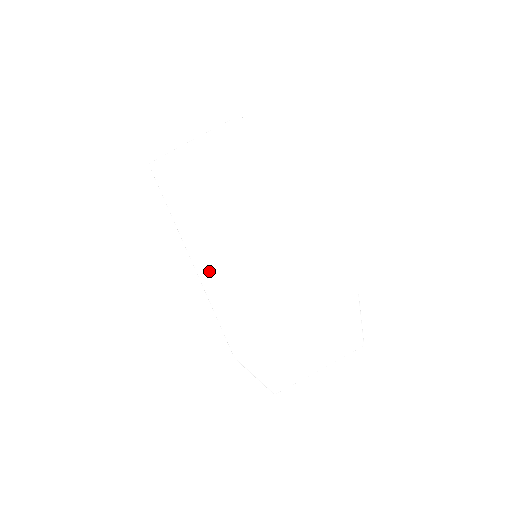
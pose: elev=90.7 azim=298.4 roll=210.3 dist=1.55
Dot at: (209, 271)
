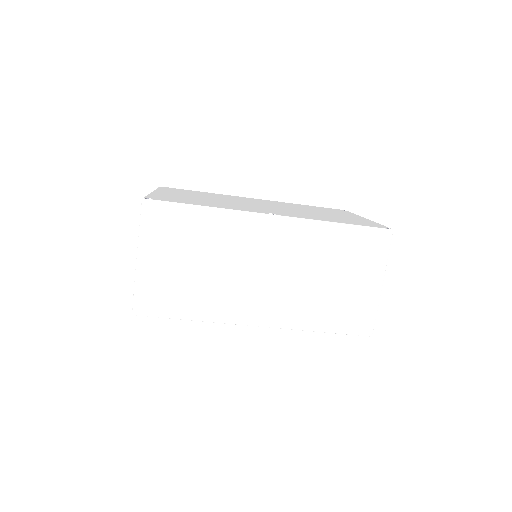
Dot at: (295, 320)
